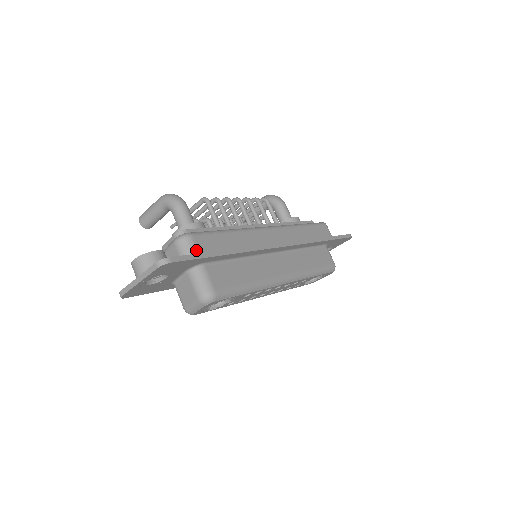
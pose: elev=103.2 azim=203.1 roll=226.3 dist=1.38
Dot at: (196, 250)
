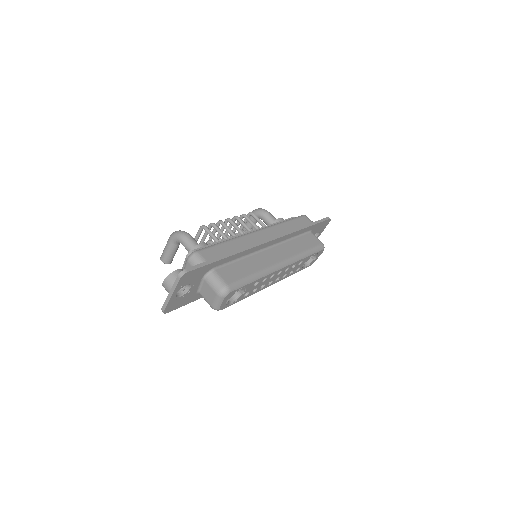
Dot at: (204, 260)
